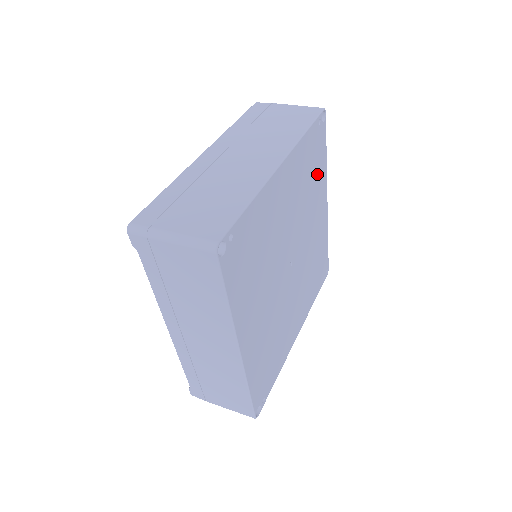
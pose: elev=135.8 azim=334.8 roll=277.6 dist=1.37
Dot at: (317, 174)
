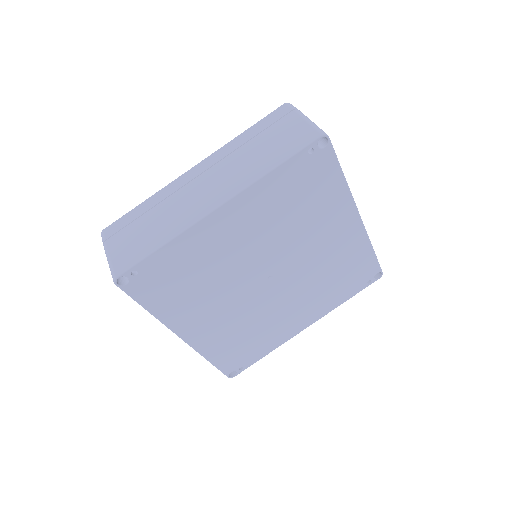
Dot at: (319, 198)
